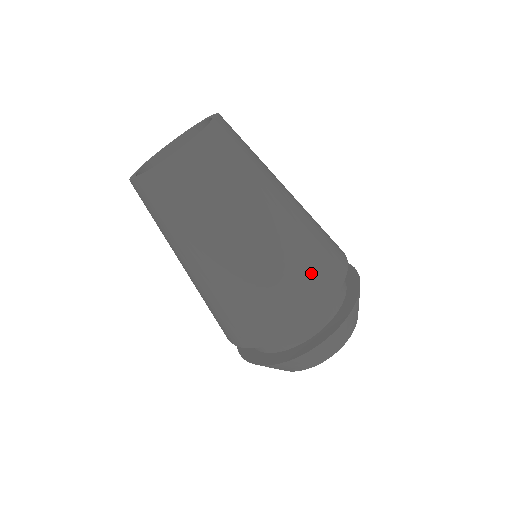
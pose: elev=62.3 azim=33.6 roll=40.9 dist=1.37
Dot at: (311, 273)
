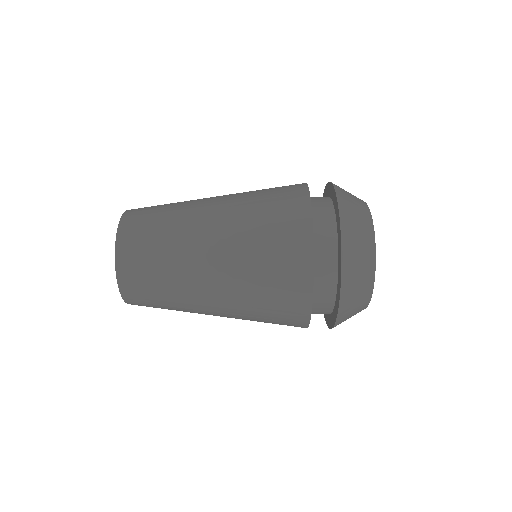
Dot at: (275, 317)
